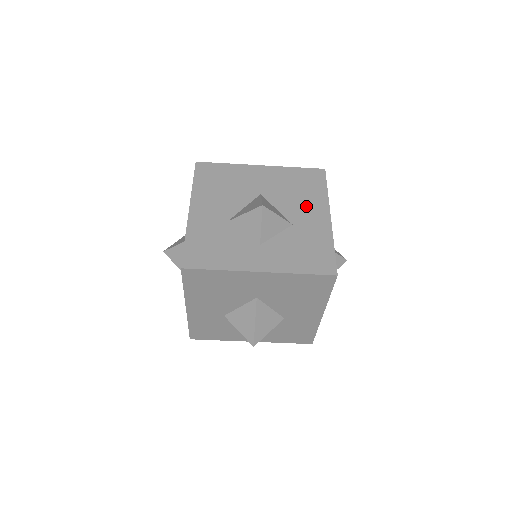
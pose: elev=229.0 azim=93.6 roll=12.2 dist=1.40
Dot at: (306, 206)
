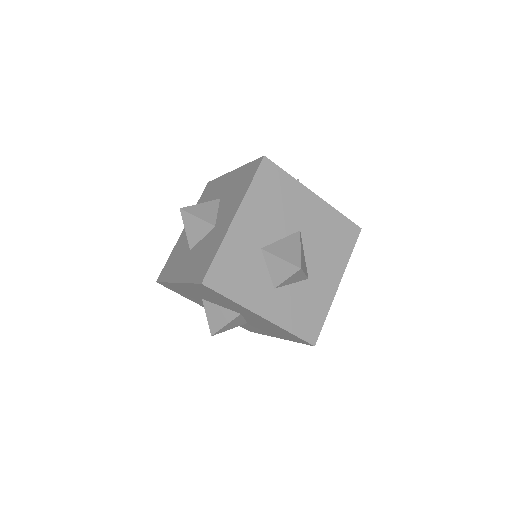
Dot at: (328, 264)
